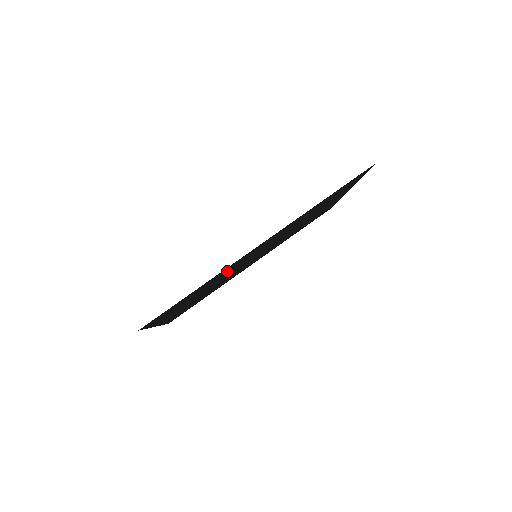
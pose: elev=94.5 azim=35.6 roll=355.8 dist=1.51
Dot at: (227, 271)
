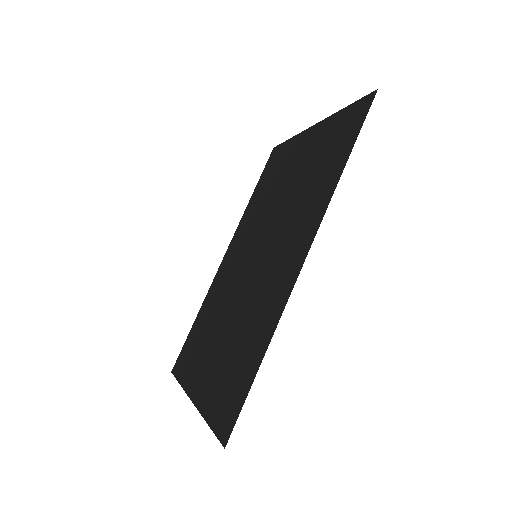
Dot at: (262, 304)
